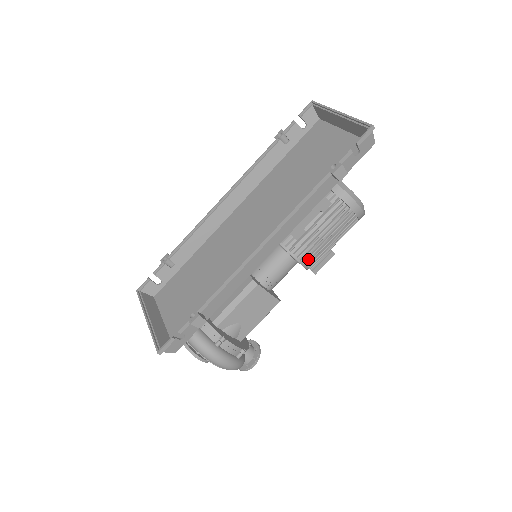
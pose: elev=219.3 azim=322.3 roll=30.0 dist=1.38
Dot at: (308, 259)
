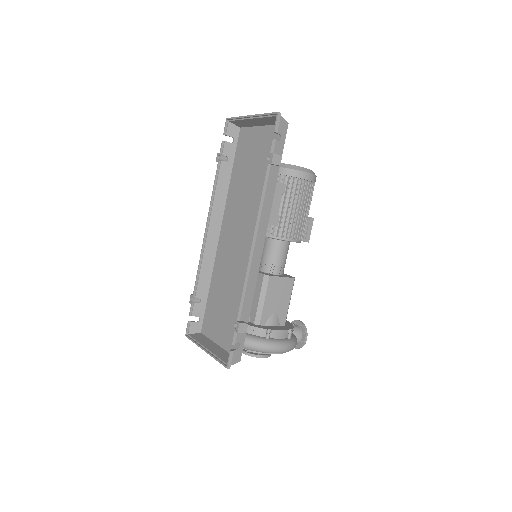
Dot at: (295, 235)
